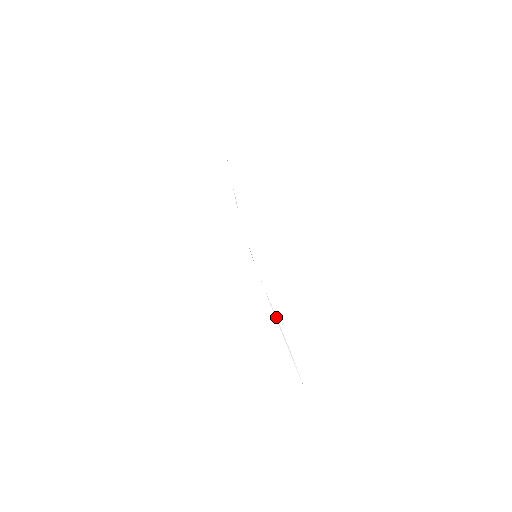
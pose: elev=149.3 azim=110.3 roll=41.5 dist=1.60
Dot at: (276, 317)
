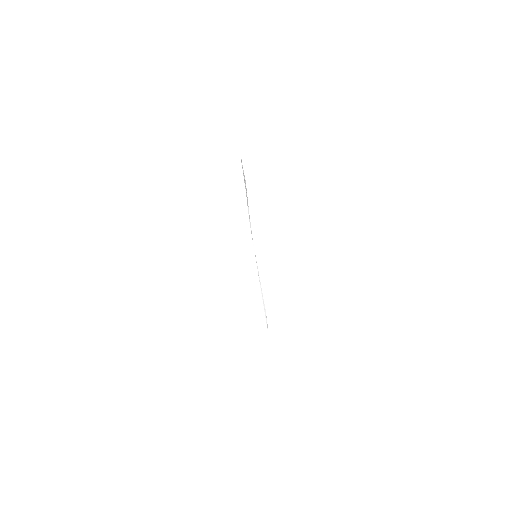
Dot at: occluded
